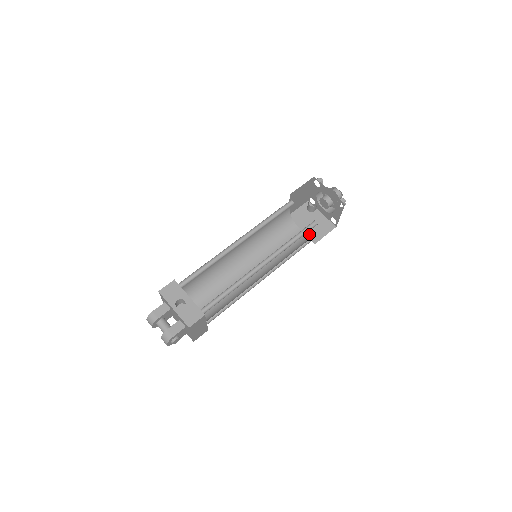
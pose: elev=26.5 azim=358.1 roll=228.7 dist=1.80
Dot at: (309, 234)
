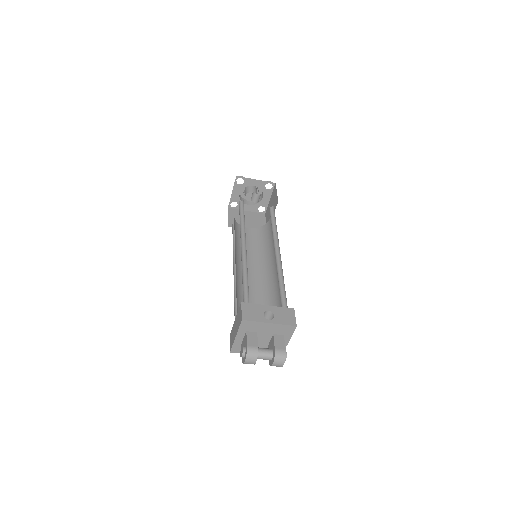
Dot at: occluded
